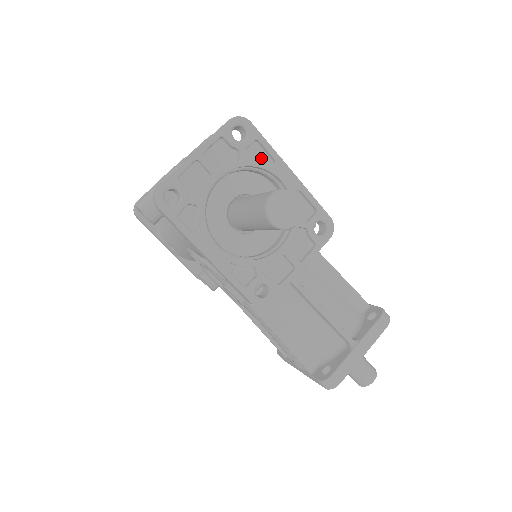
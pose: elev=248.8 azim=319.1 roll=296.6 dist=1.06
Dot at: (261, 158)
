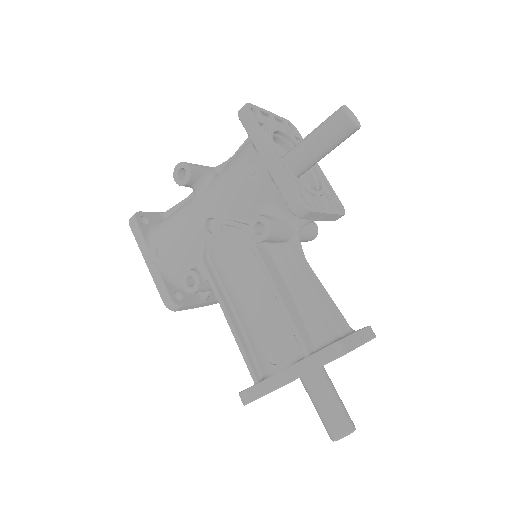
Dot at: occluded
